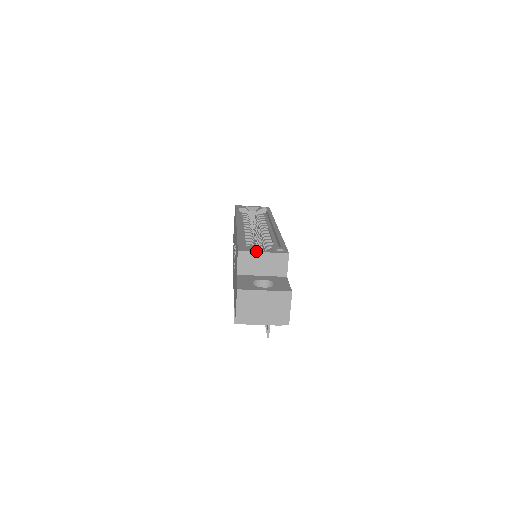
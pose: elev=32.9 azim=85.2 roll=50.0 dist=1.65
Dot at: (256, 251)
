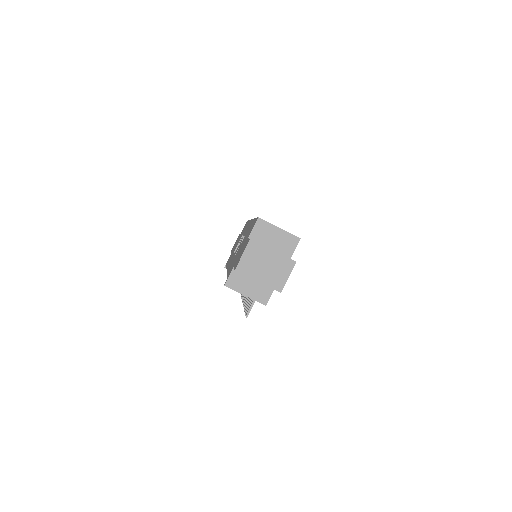
Dot at: occluded
